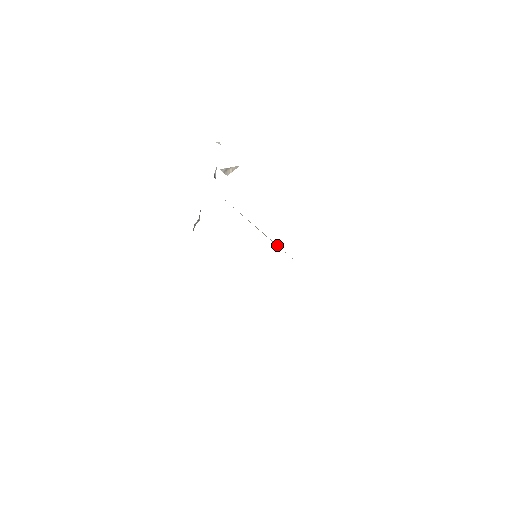
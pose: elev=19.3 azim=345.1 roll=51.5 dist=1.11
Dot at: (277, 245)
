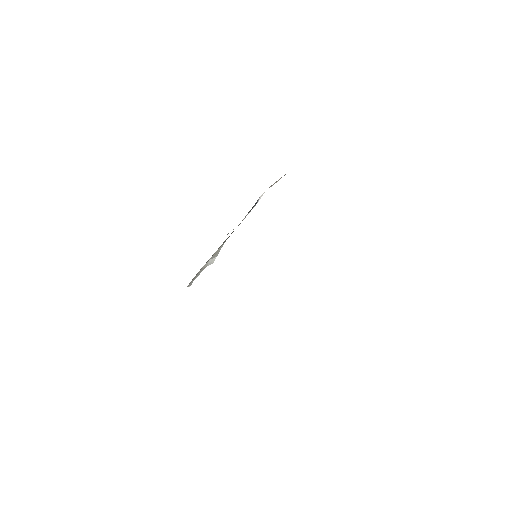
Dot at: occluded
